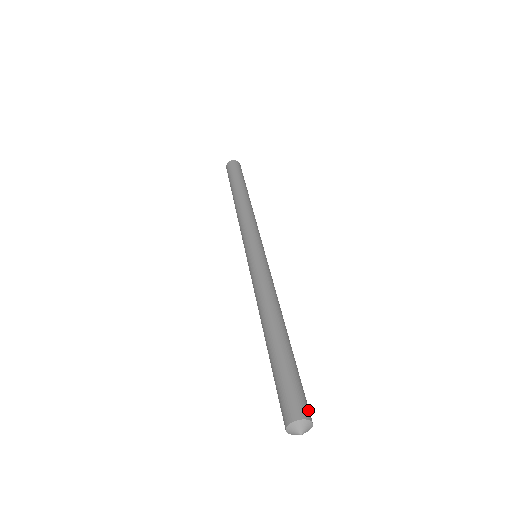
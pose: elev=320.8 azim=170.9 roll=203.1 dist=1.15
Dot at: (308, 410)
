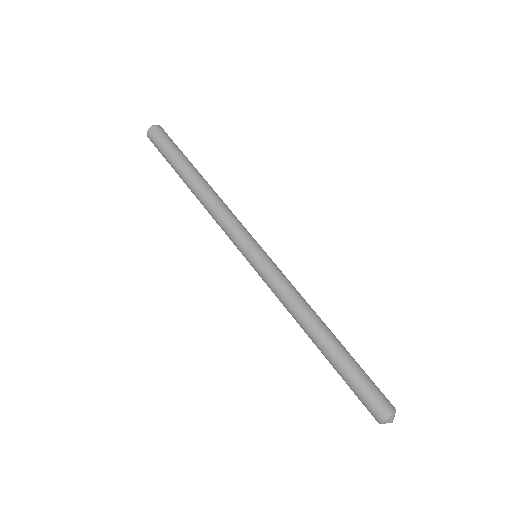
Dot at: (389, 401)
